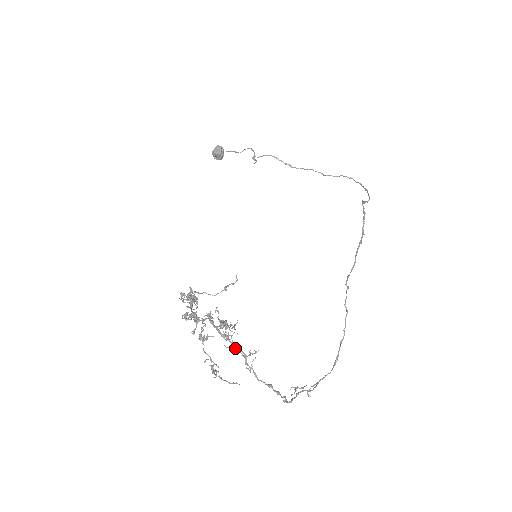
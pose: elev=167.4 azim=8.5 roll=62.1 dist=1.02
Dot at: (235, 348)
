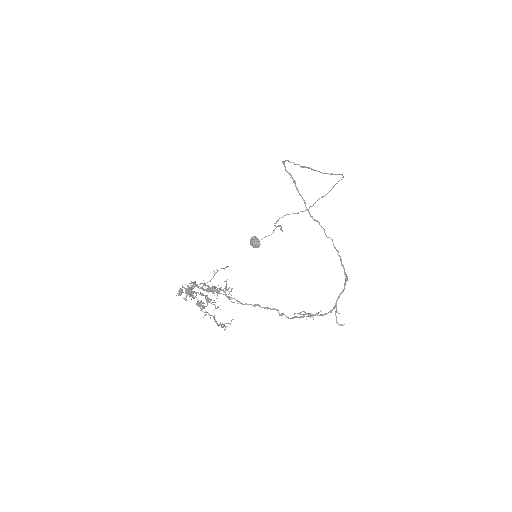
Dot at: (216, 292)
